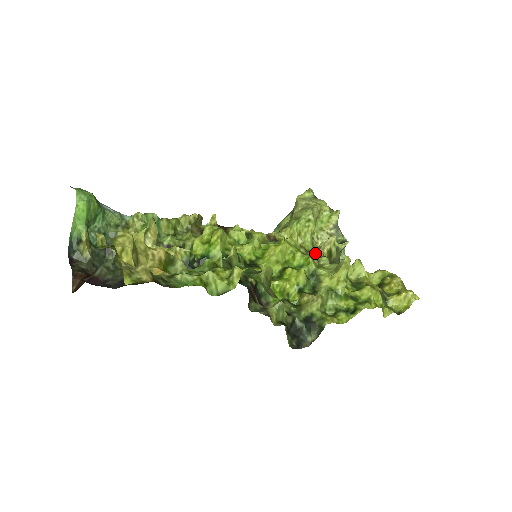
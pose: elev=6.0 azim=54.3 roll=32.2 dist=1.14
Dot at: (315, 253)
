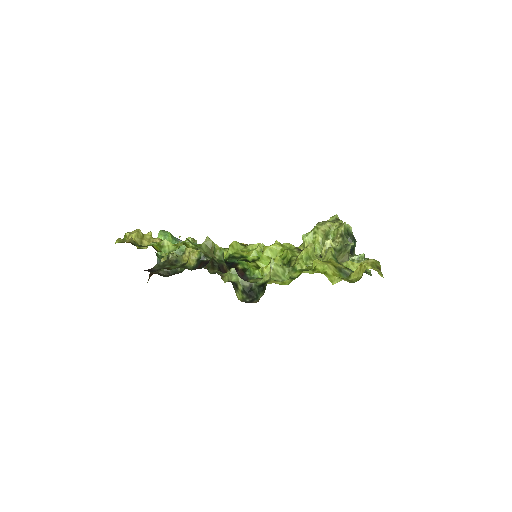
Dot at: occluded
